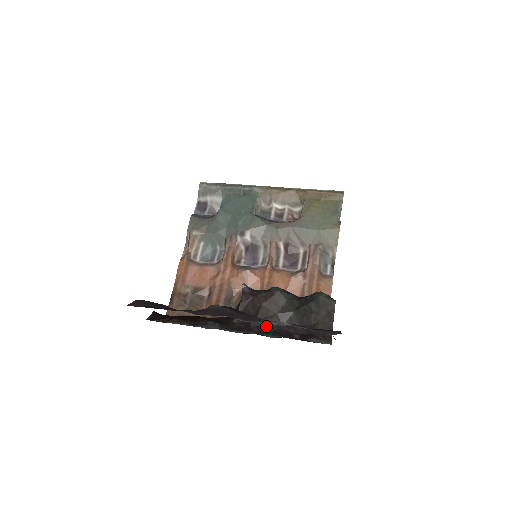
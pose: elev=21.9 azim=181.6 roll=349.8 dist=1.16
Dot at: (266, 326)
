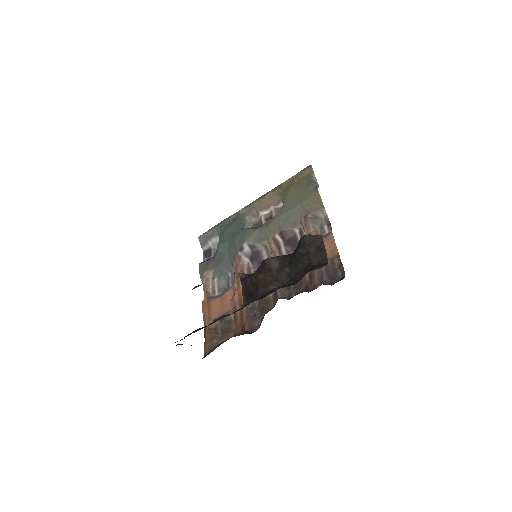
Dot at: (267, 292)
